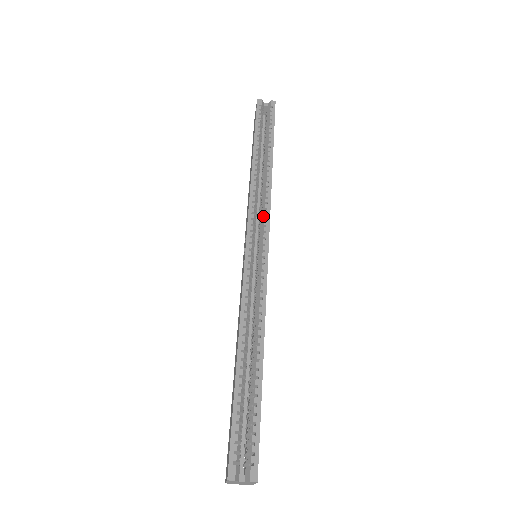
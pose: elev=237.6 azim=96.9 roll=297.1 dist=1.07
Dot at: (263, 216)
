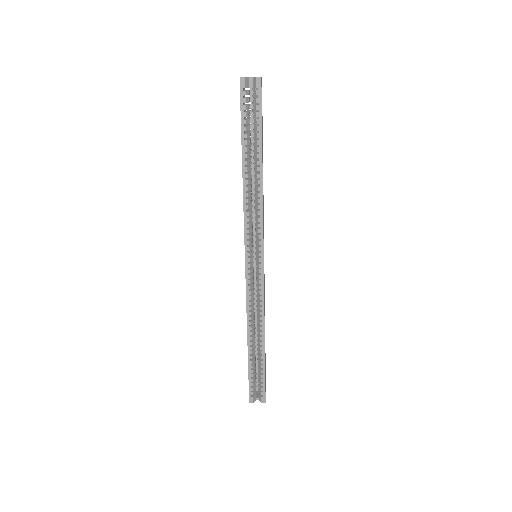
Dot at: (257, 235)
